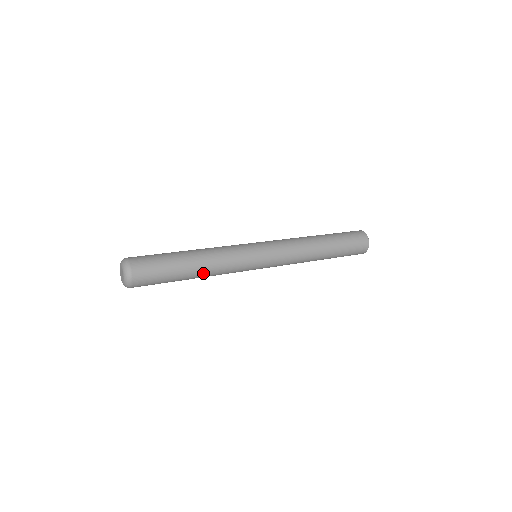
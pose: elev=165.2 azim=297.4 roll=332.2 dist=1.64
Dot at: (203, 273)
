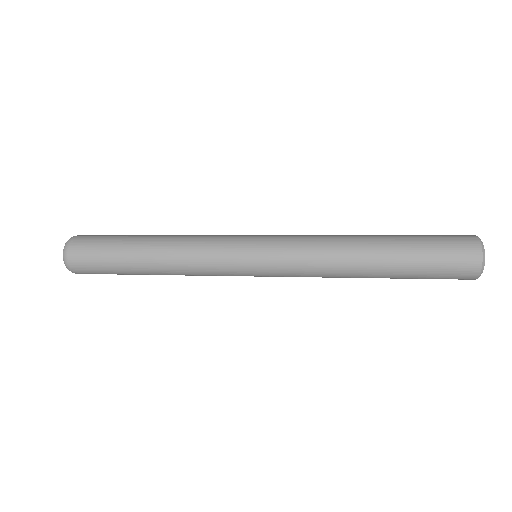
Dot at: (160, 262)
